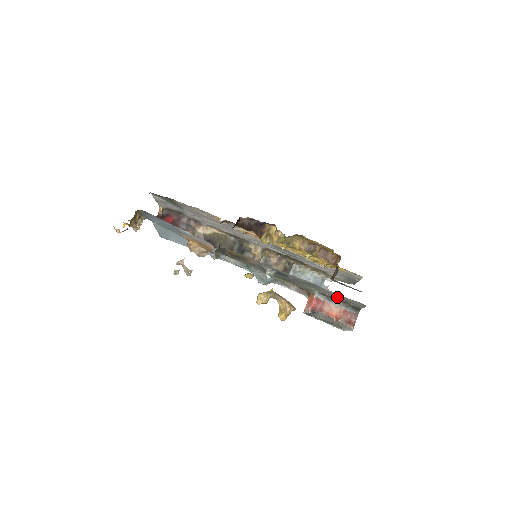
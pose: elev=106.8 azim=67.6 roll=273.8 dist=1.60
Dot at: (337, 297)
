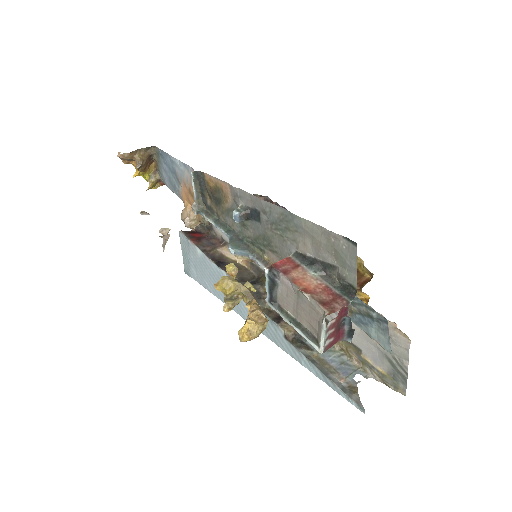
Dot at: (318, 250)
